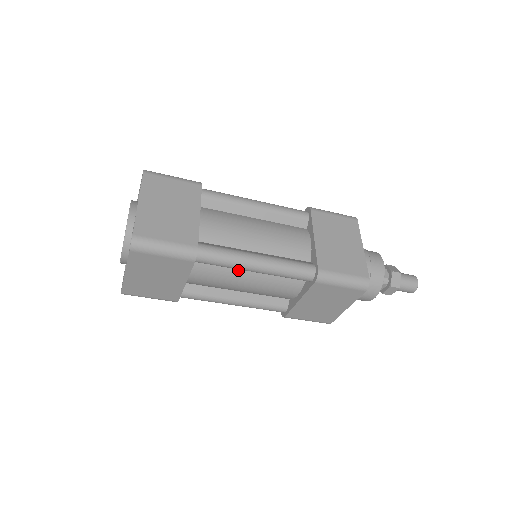
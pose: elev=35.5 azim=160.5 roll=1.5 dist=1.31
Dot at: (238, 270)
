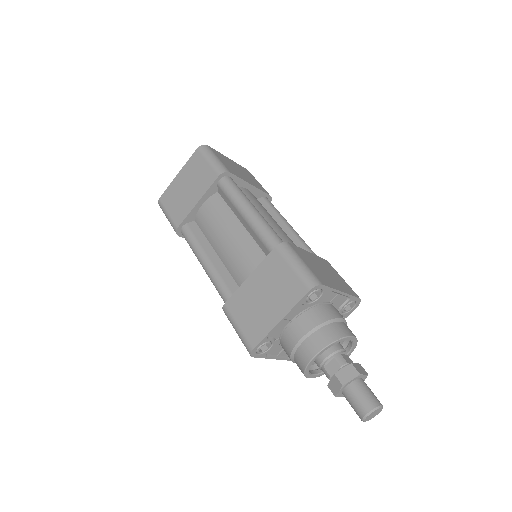
Dot at: occluded
